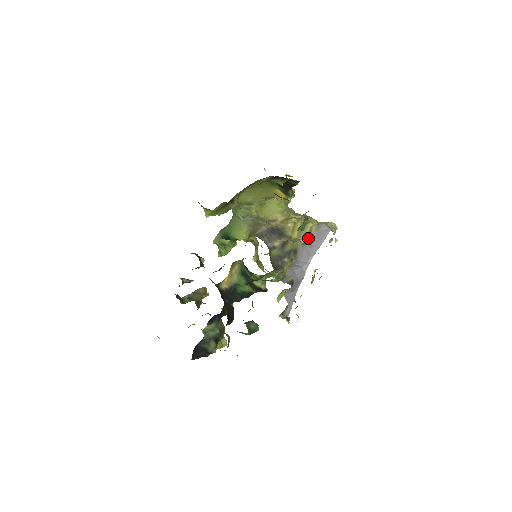
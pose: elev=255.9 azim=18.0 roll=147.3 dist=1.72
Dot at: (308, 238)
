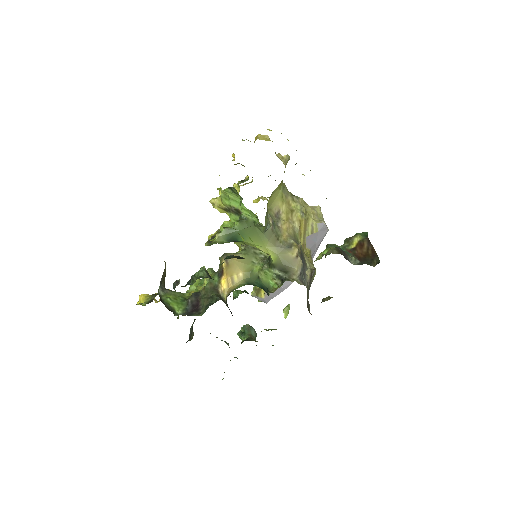
Dot at: (311, 242)
